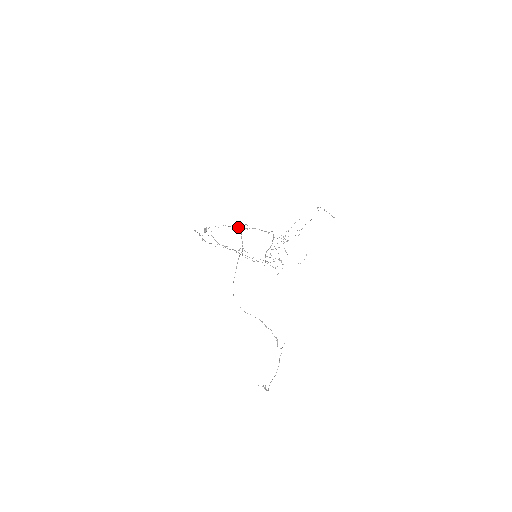
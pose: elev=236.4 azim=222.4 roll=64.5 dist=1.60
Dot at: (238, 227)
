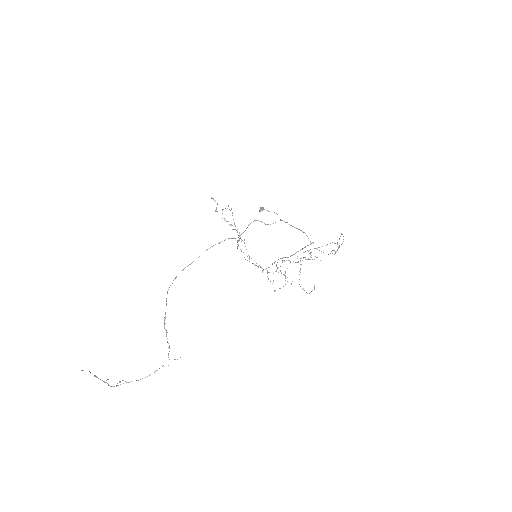
Dot at: occluded
